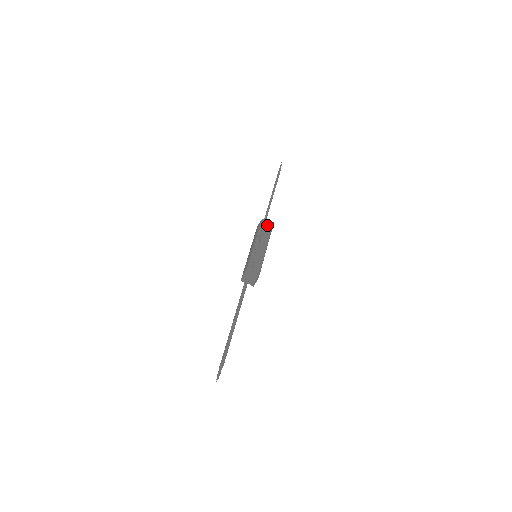
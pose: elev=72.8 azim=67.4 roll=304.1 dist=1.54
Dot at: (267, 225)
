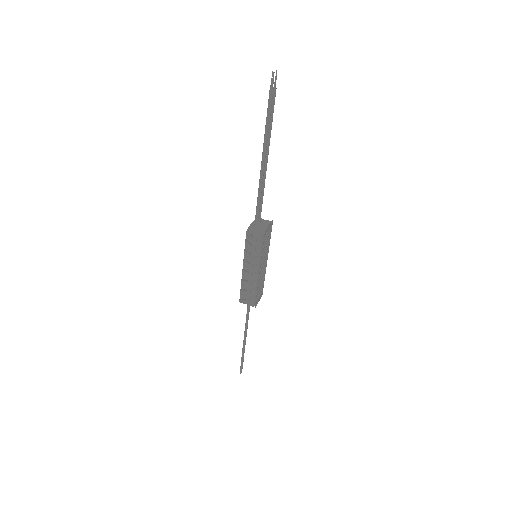
Dot at: occluded
